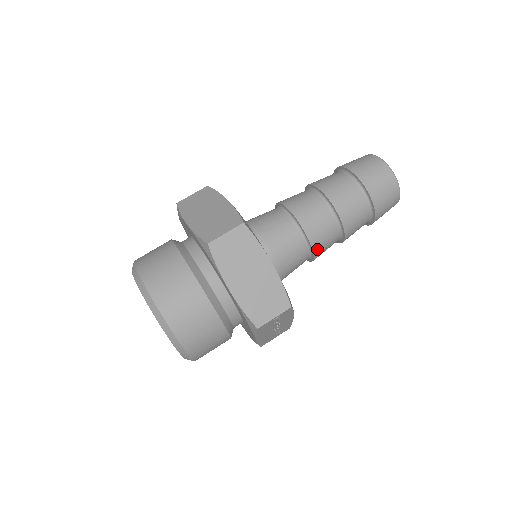
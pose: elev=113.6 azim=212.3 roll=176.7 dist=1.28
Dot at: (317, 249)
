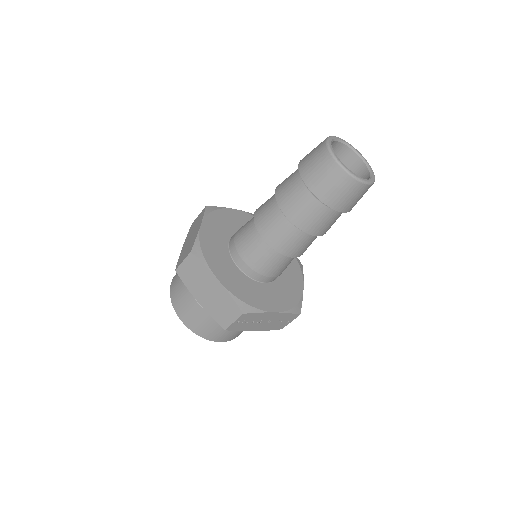
Dot at: (285, 251)
